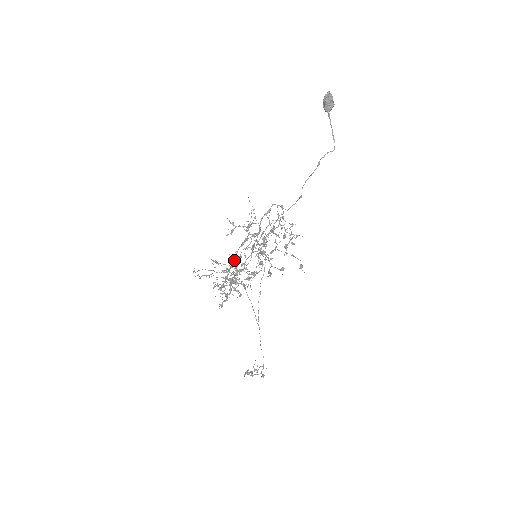
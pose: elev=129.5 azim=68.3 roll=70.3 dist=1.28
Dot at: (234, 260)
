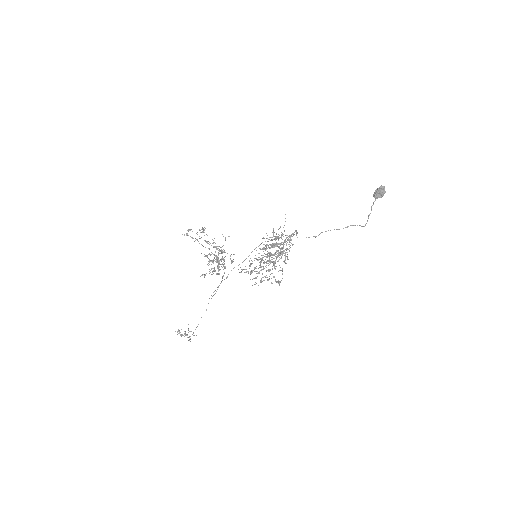
Dot at: (261, 261)
